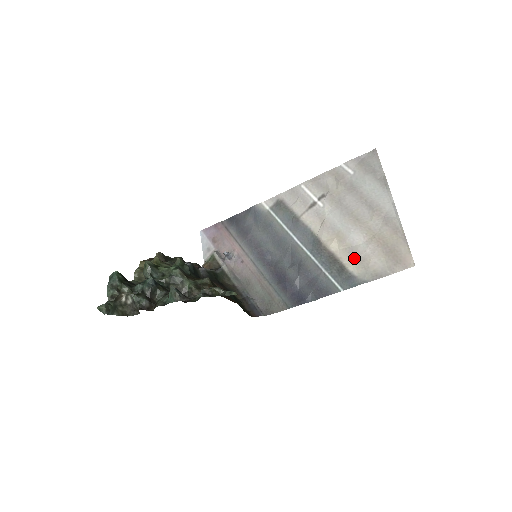
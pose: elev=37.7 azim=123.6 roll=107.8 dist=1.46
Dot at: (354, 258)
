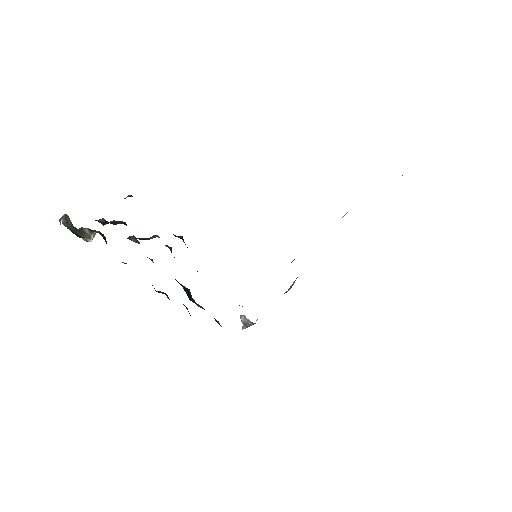
Dot at: occluded
